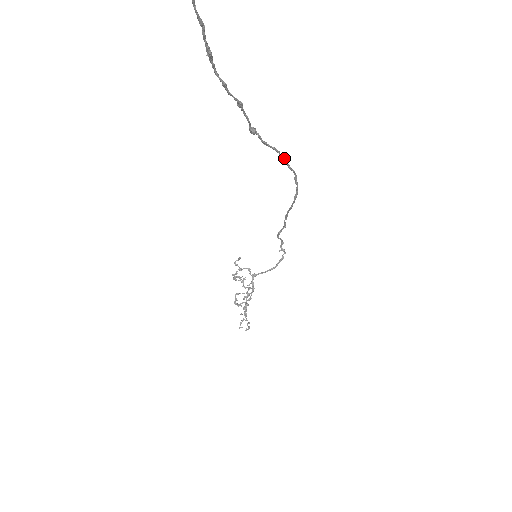
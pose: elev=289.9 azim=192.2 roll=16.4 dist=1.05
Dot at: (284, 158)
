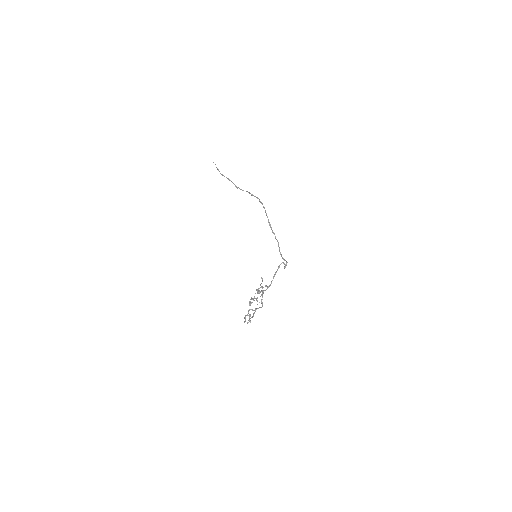
Dot at: (251, 194)
